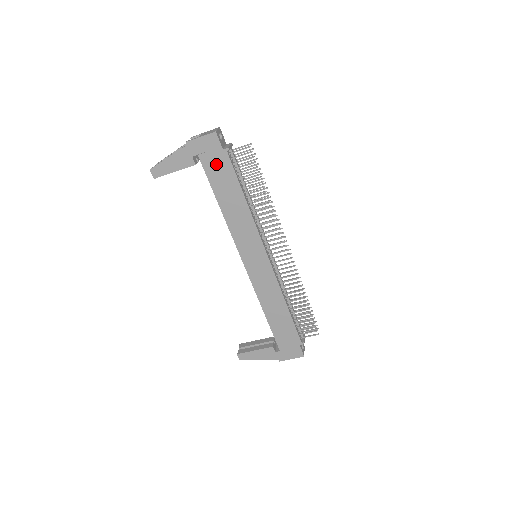
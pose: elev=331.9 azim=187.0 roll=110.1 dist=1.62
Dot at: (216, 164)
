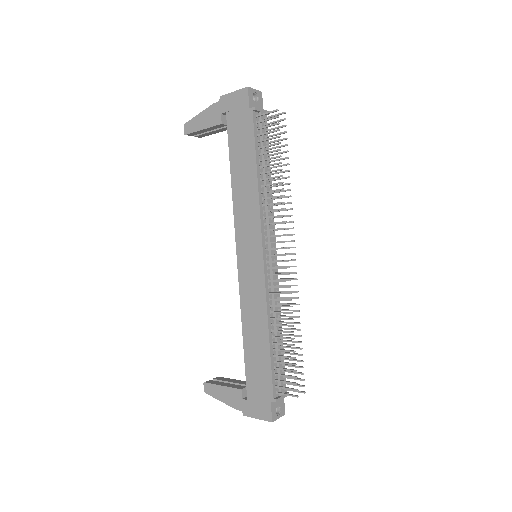
Dot at: (239, 125)
